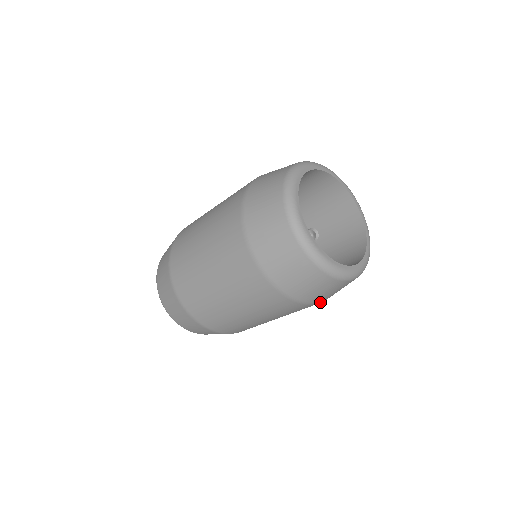
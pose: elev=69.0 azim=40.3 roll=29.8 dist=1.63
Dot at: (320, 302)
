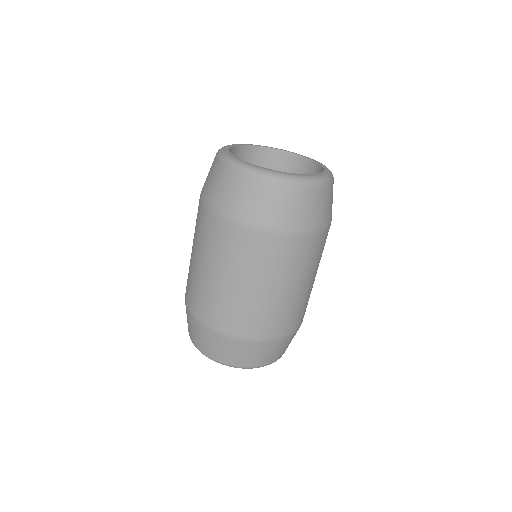
Dot at: (313, 231)
